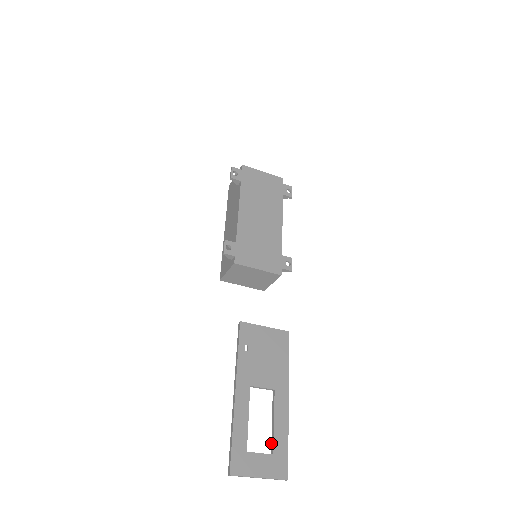
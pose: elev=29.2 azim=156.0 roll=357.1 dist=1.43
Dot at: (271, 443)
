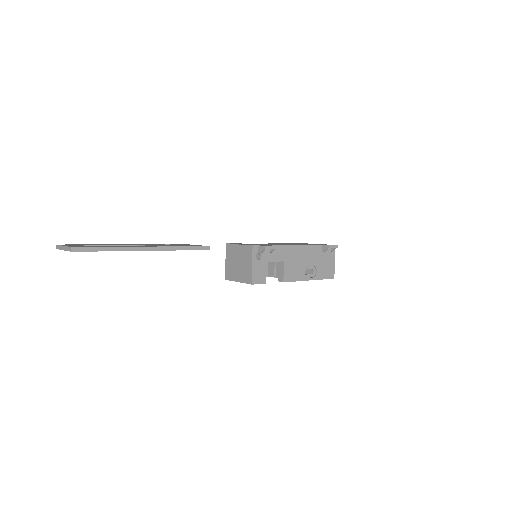
Dot at: occluded
